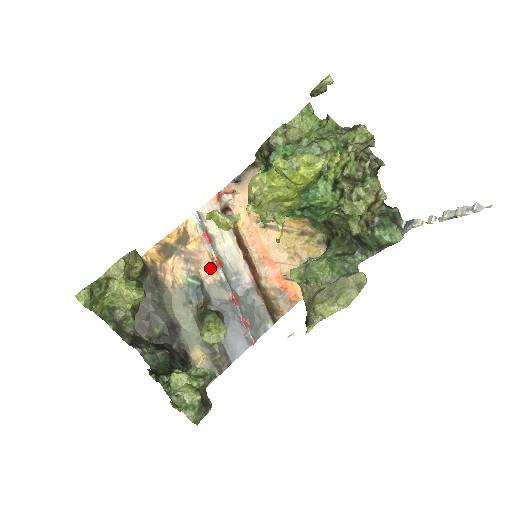
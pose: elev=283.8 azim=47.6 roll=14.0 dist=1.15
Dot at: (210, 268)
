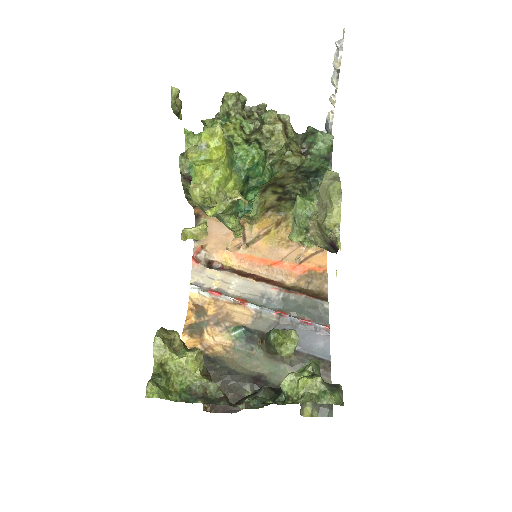
Dot at: (240, 311)
